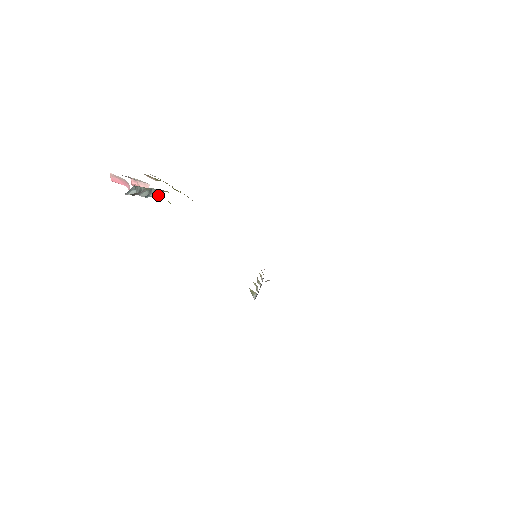
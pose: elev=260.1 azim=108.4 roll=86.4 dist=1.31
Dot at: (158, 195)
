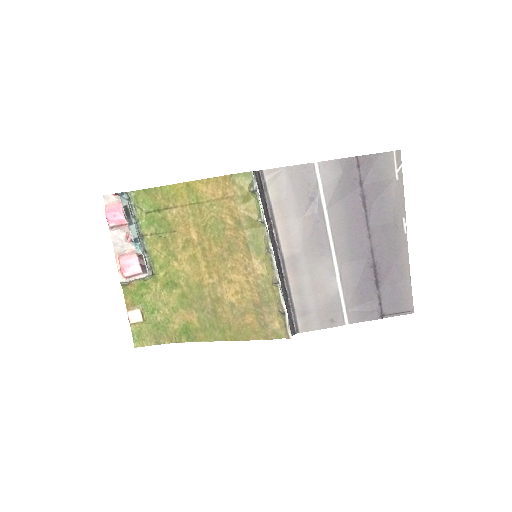
Dot at: (146, 264)
